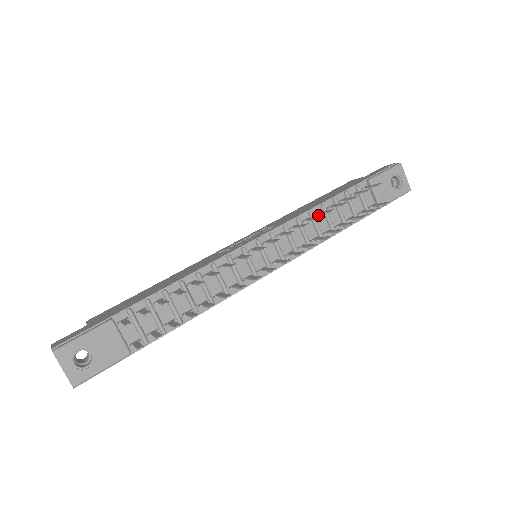
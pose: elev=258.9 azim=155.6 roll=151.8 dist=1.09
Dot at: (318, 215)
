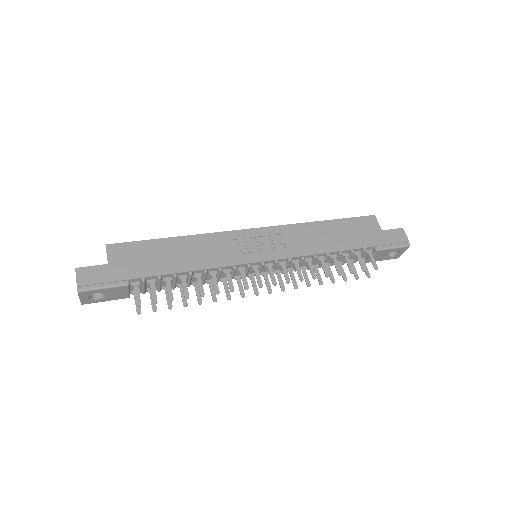
Dot at: (320, 257)
